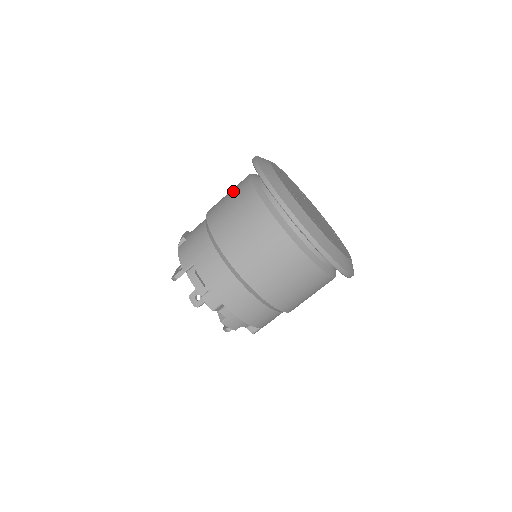
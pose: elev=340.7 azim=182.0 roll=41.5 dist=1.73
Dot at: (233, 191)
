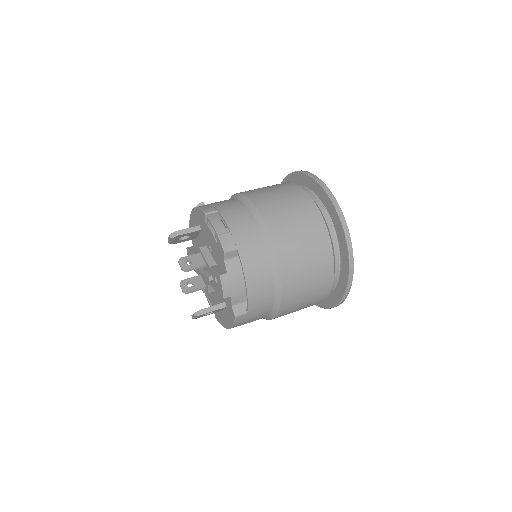
Dot at: occluded
